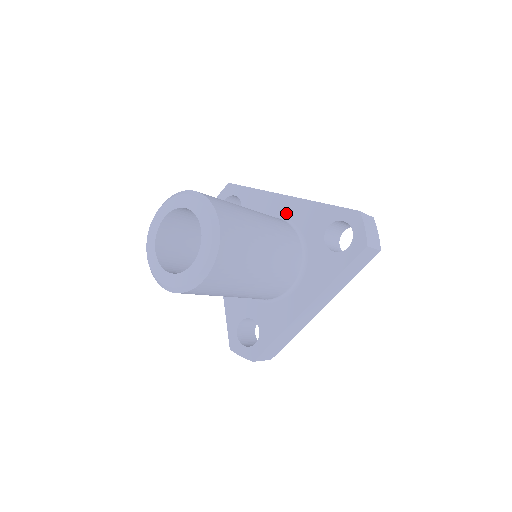
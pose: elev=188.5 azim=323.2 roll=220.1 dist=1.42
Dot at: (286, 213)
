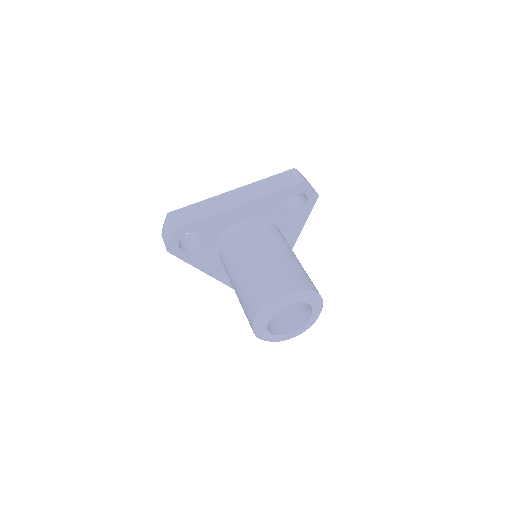
Dot at: (248, 215)
